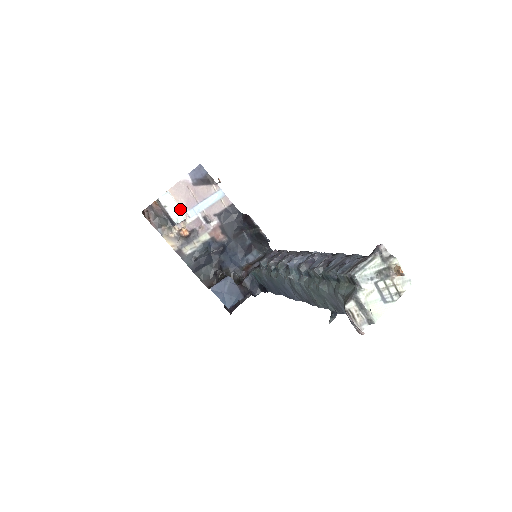
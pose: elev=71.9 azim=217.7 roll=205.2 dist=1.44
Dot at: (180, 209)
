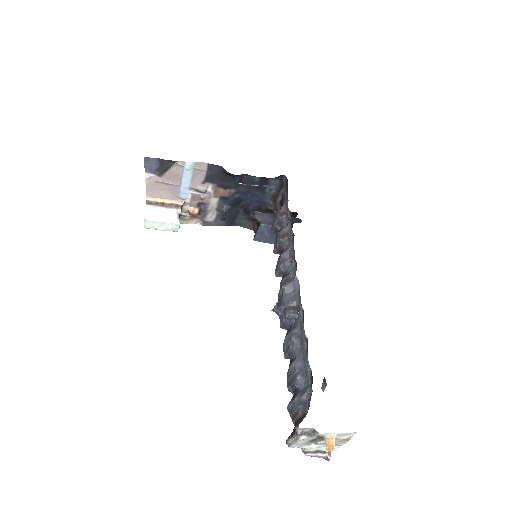
Dot at: (168, 223)
